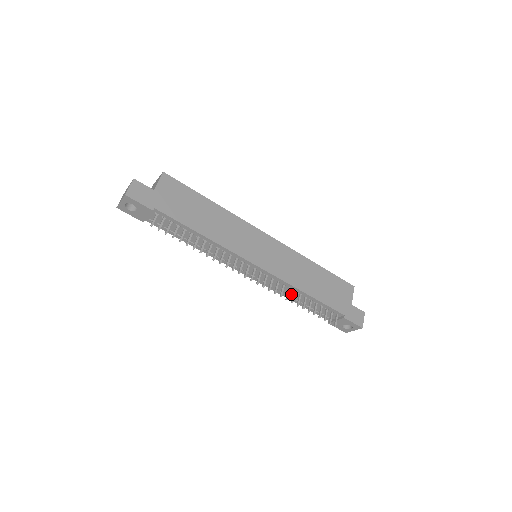
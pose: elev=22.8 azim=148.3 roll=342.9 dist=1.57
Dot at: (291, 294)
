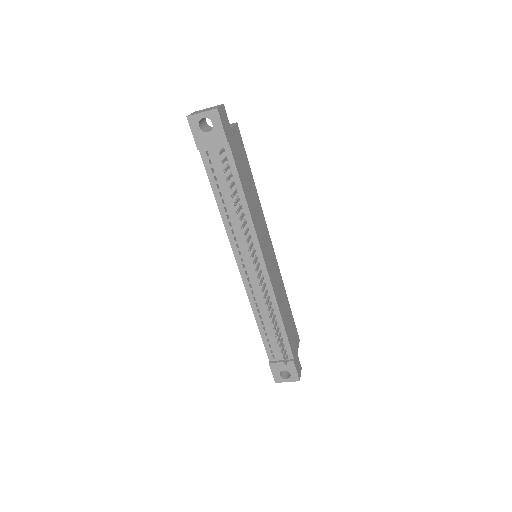
Dot at: (264, 312)
